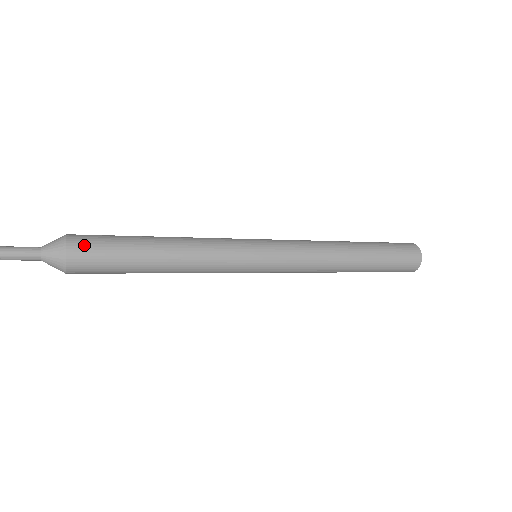
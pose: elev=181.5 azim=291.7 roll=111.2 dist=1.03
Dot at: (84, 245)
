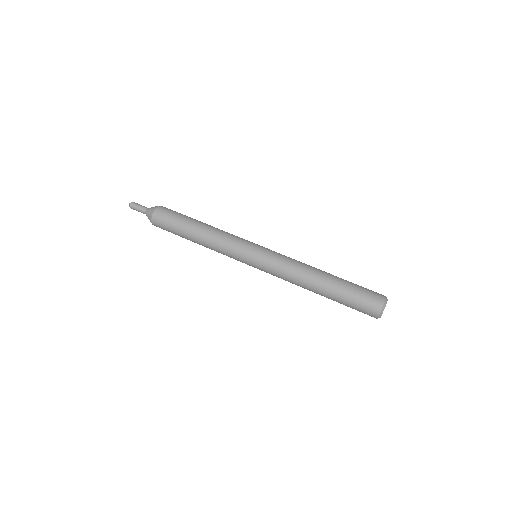
Dot at: (163, 213)
